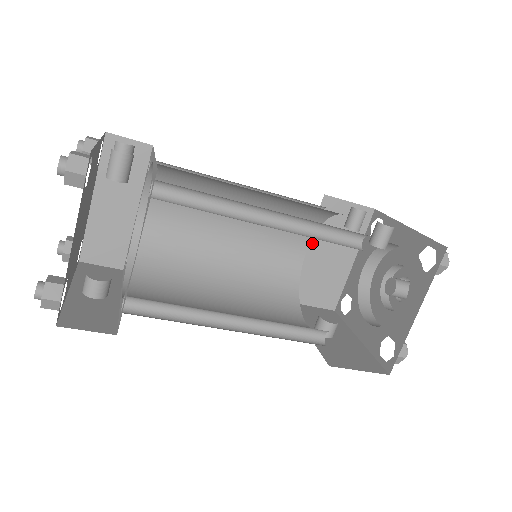
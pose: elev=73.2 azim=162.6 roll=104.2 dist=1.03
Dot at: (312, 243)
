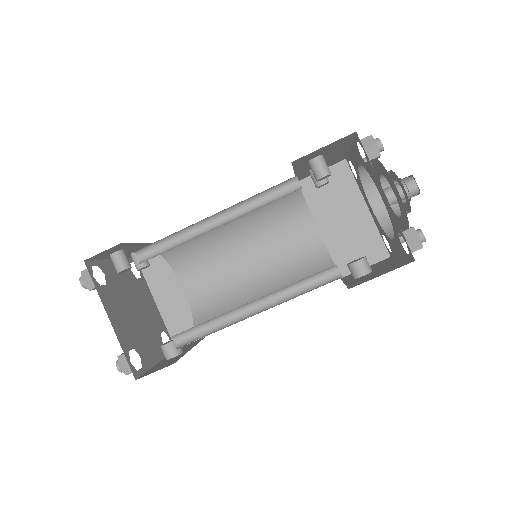
Dot at: (320, 221)
